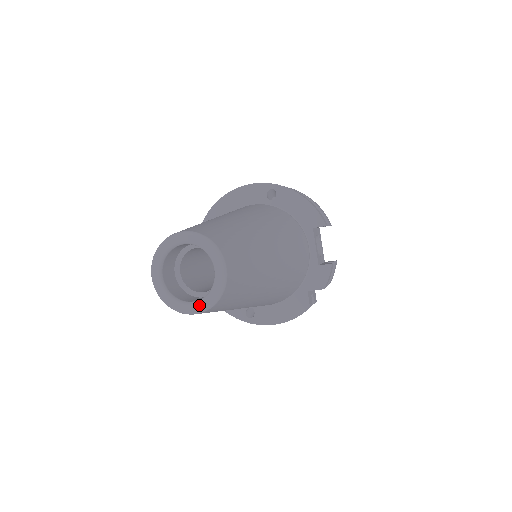
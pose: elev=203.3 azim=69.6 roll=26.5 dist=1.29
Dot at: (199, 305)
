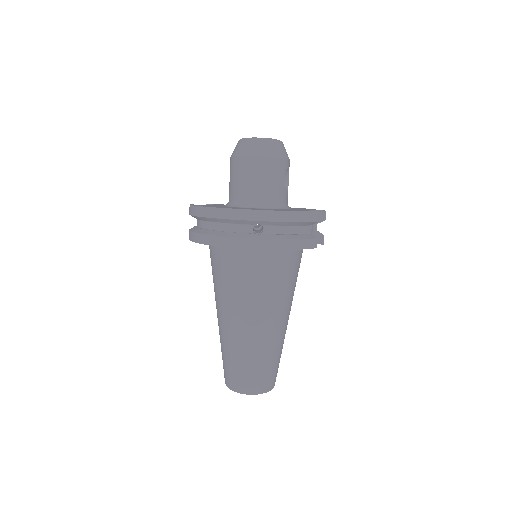
Dot at: occluded
